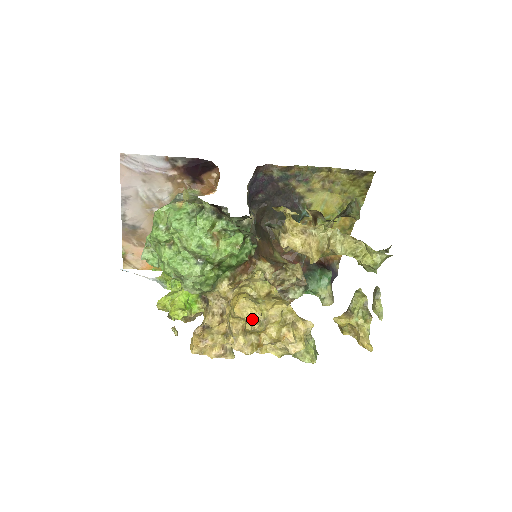
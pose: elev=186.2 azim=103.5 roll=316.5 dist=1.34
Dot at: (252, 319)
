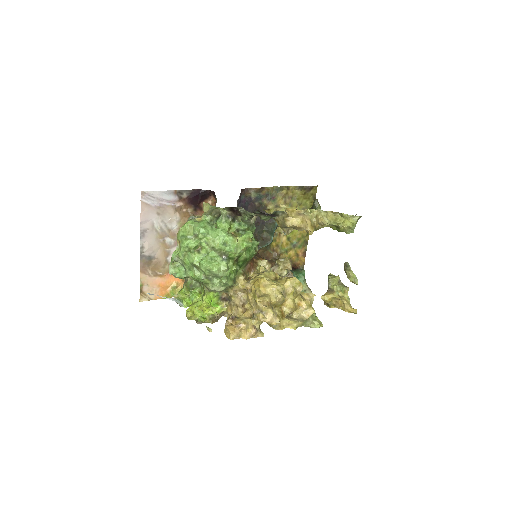
Dot at: (275, 292)
